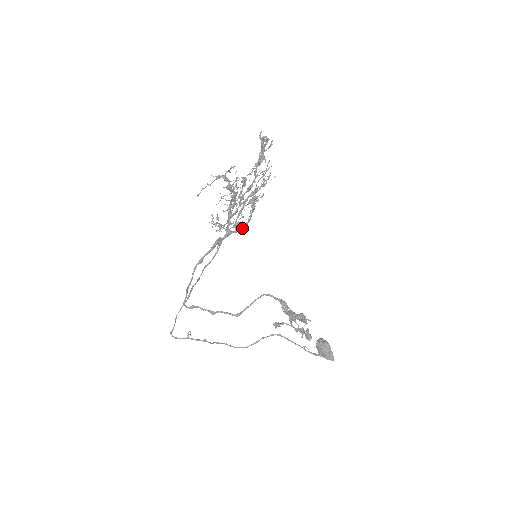
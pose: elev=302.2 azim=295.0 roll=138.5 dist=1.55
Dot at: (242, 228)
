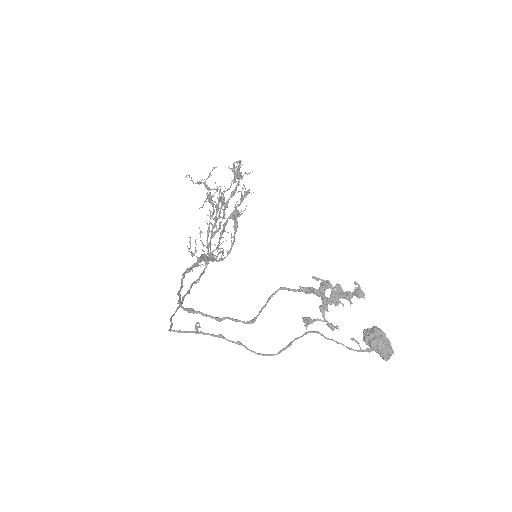
Dot at: (225, 257)
